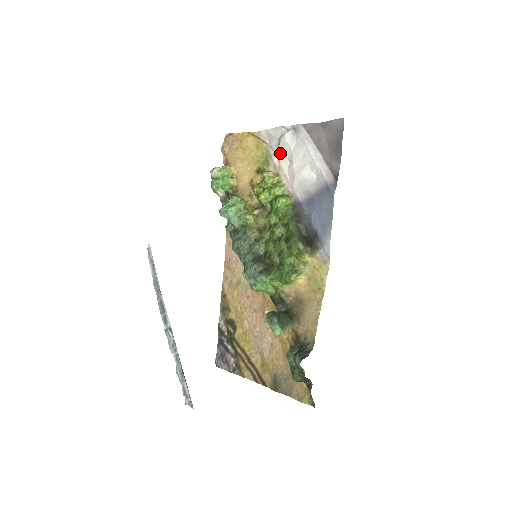
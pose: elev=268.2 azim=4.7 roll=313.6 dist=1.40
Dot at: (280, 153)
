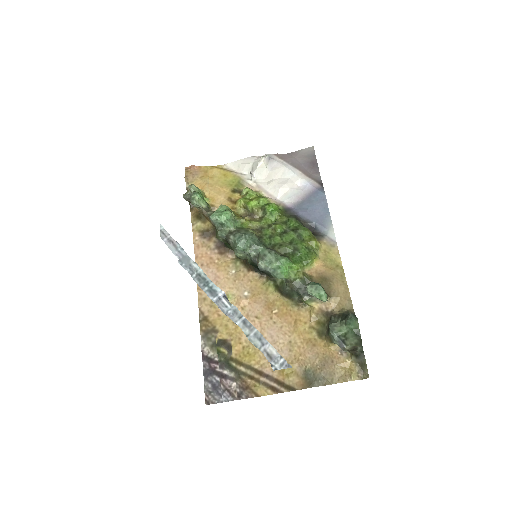
Dot at: (257, 174)
